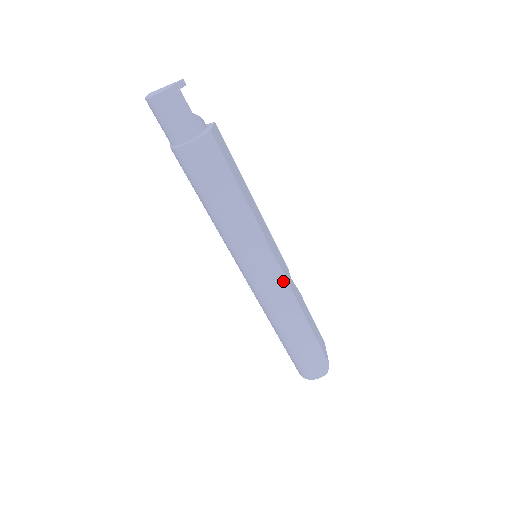
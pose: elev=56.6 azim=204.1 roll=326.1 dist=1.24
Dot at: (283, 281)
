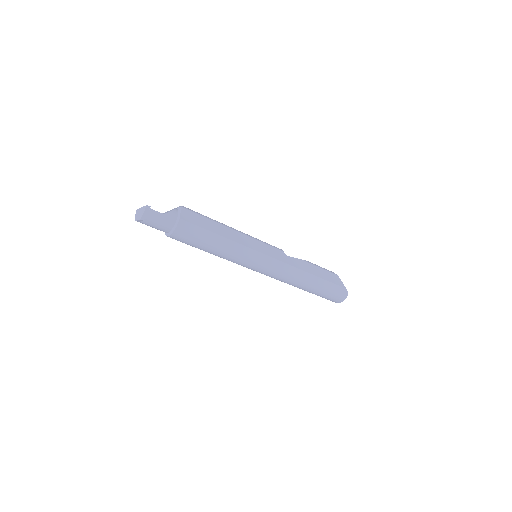
Dot at: (280, 264)
